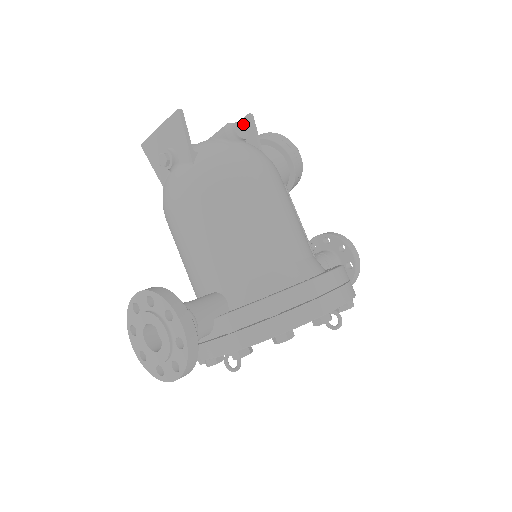
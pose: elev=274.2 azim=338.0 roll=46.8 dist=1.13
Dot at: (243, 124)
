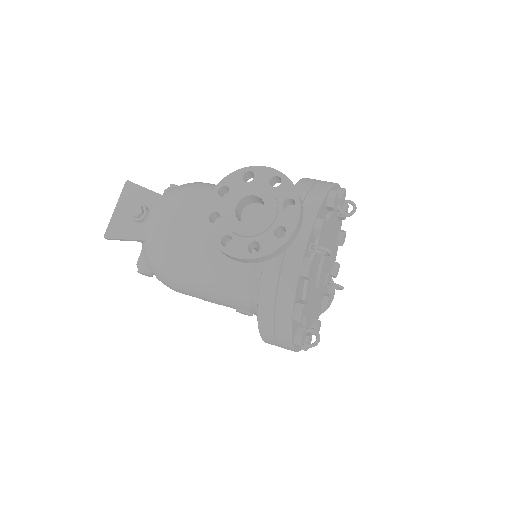
Dot at: occluded
